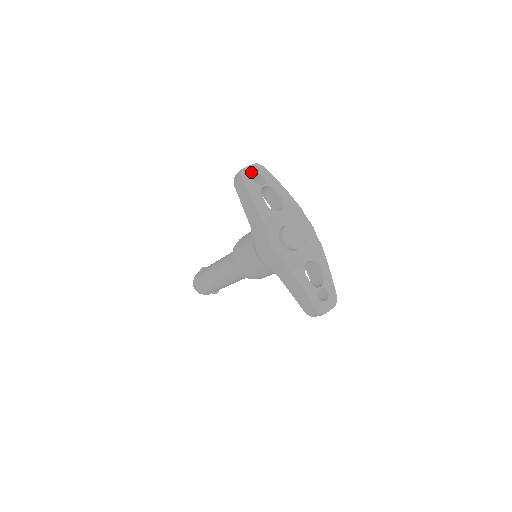
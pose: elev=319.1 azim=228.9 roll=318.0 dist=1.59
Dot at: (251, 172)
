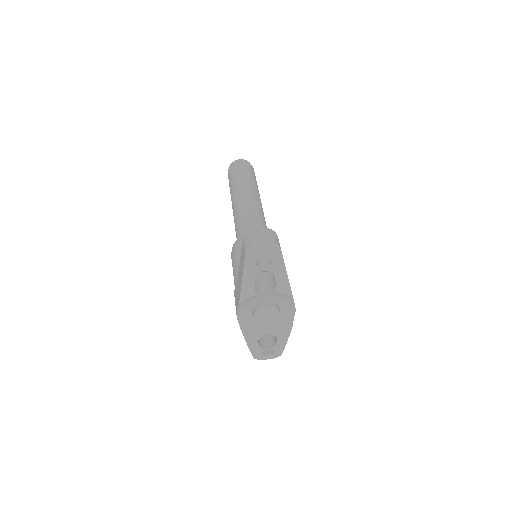
Dot at: (260, 251)
